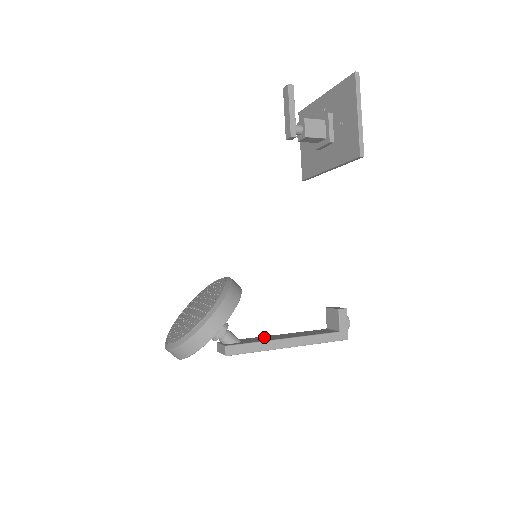
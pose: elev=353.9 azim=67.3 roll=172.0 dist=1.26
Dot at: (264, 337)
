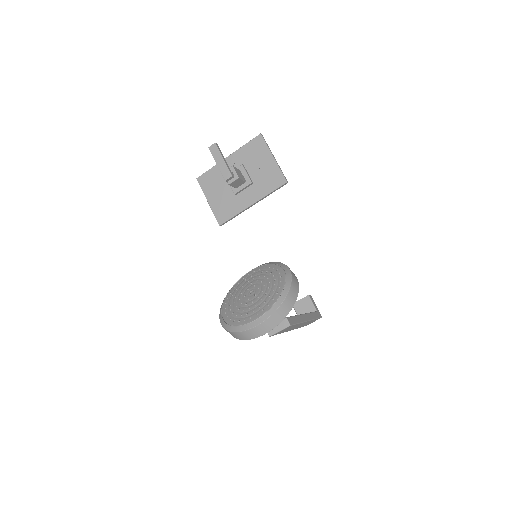
Dot at: occluded
